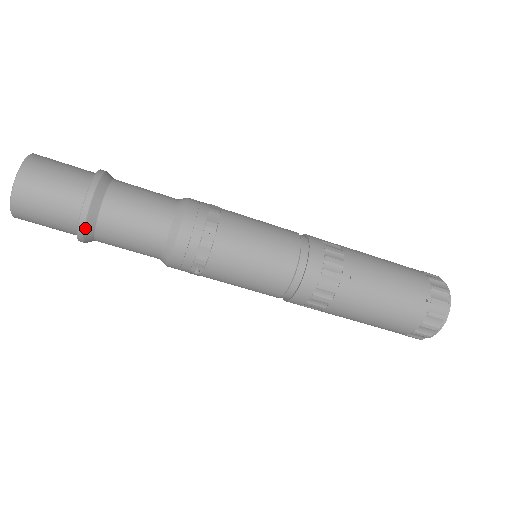
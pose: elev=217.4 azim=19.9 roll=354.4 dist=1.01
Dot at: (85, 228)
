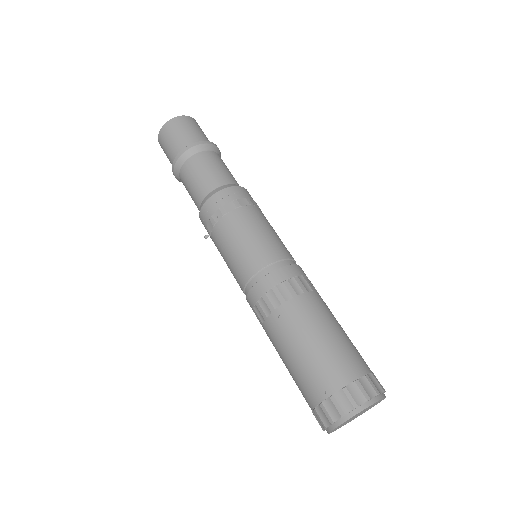
Dot at: (174, 172)
